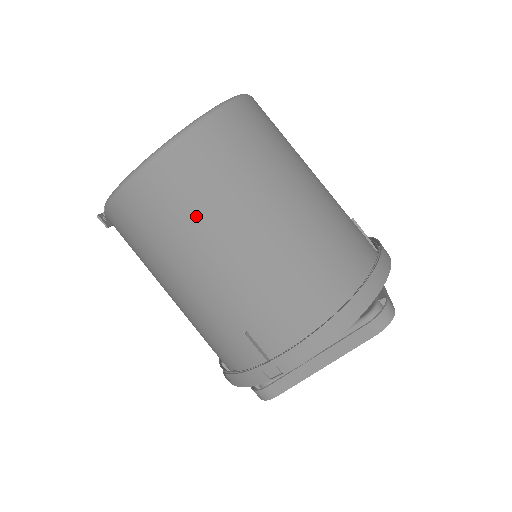
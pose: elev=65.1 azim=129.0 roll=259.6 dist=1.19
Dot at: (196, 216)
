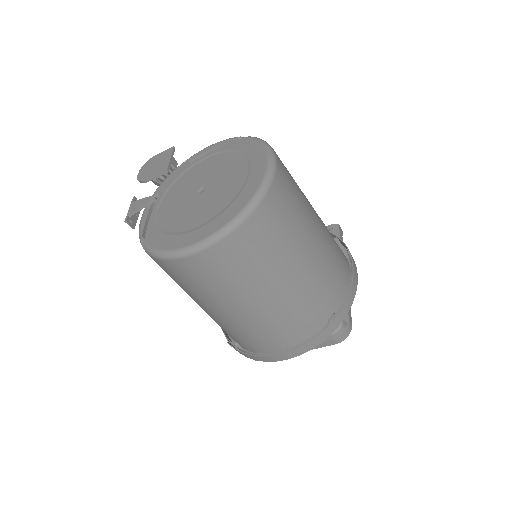
Dot at: (226, 285)
